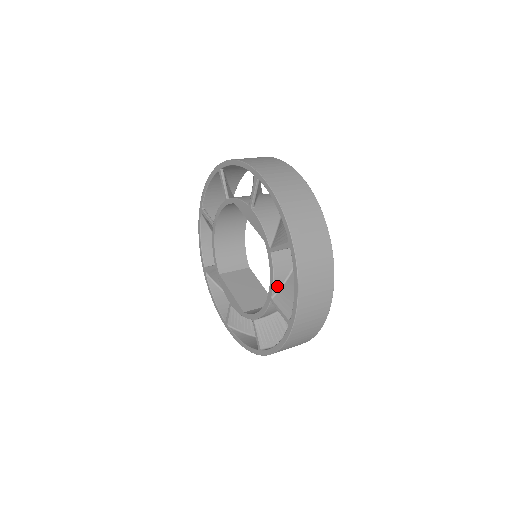
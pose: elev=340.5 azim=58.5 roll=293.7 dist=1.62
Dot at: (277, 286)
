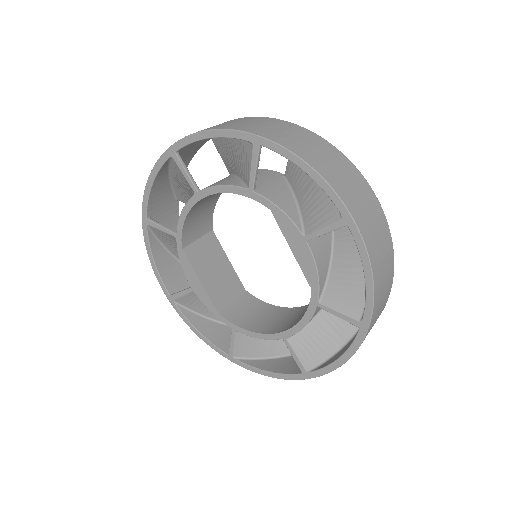
Dot at: occluded
